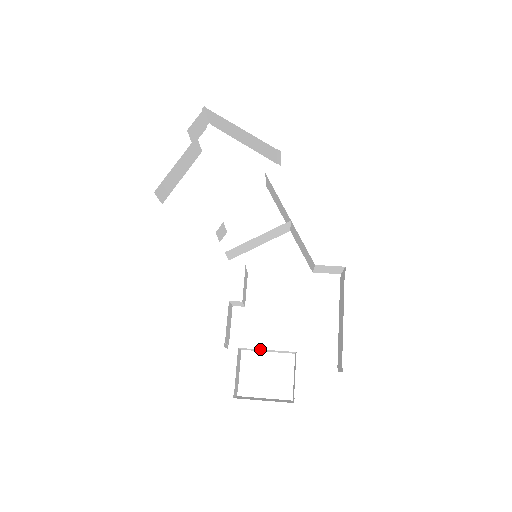
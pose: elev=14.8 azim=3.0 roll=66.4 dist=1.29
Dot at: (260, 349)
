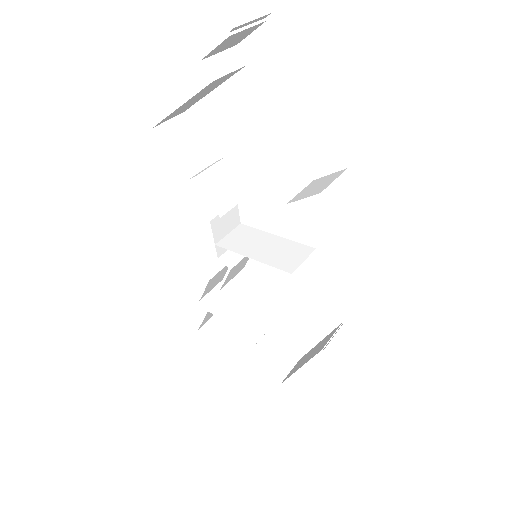
Dot at: occluded
